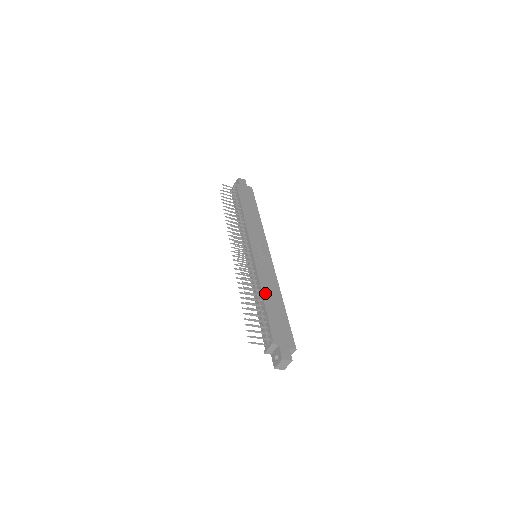
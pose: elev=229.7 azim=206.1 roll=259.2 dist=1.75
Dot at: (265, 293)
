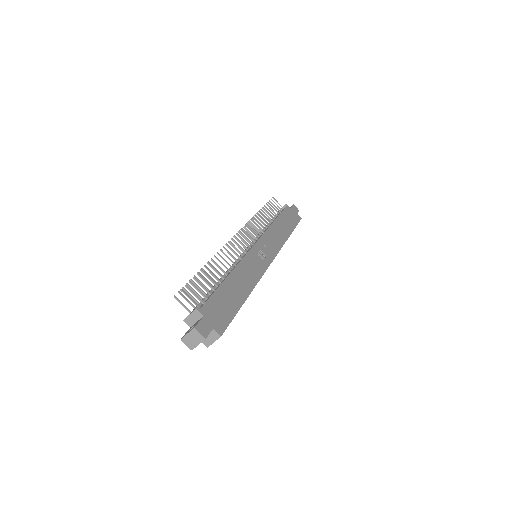
Dot at: (234, 276)
